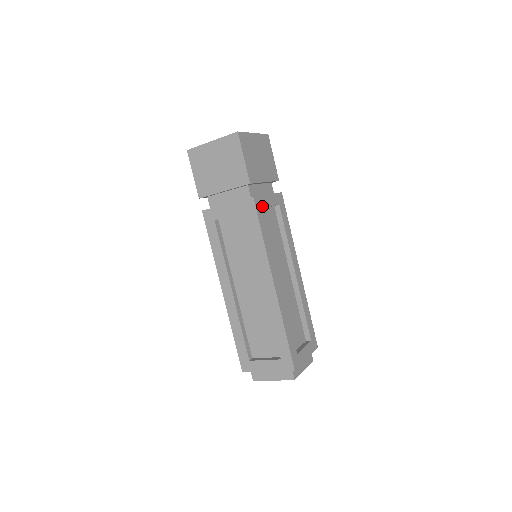
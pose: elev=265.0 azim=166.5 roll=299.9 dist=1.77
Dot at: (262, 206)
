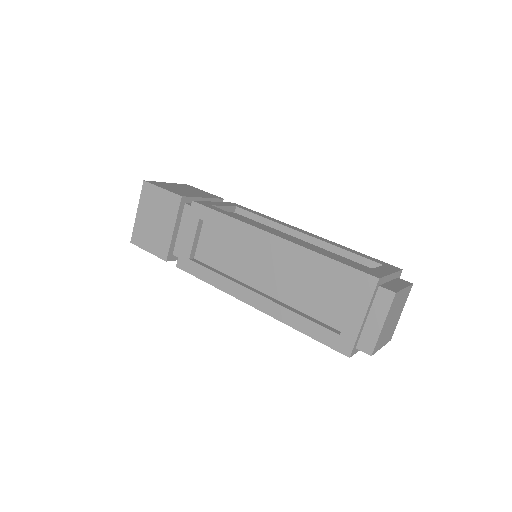
Dot at: occluded
